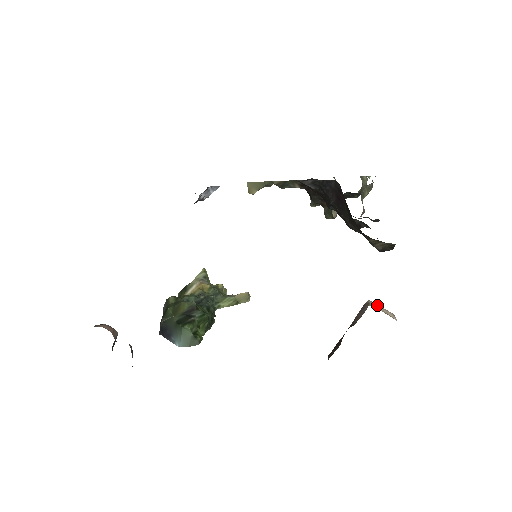
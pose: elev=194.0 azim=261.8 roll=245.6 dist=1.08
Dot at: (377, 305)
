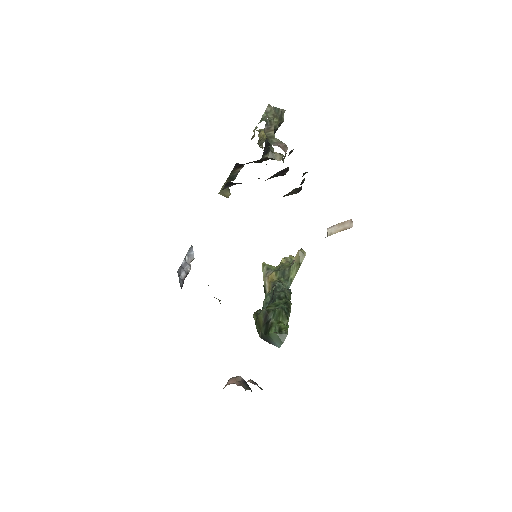
Dot at: (334, 227)
